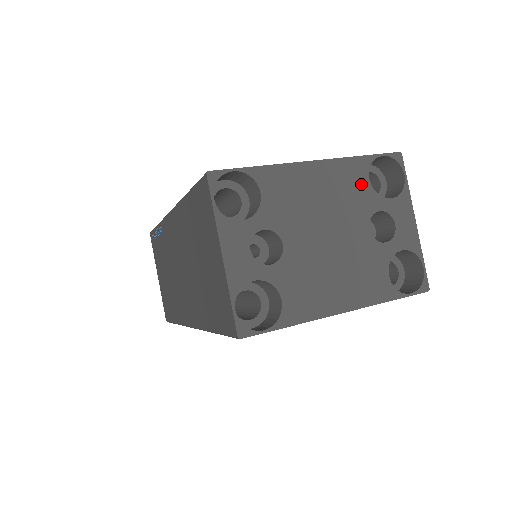
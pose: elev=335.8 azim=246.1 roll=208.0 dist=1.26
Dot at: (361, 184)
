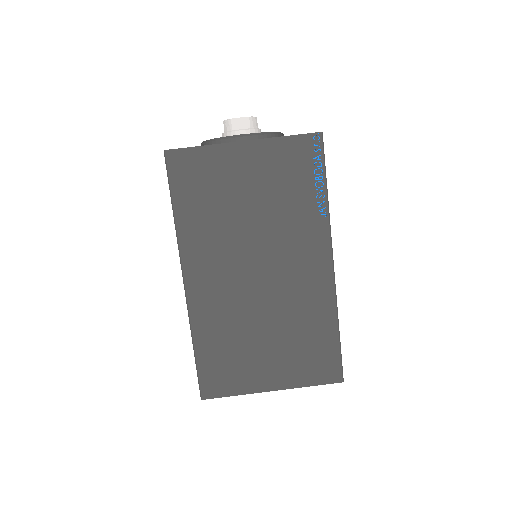
Dot at: occluded
